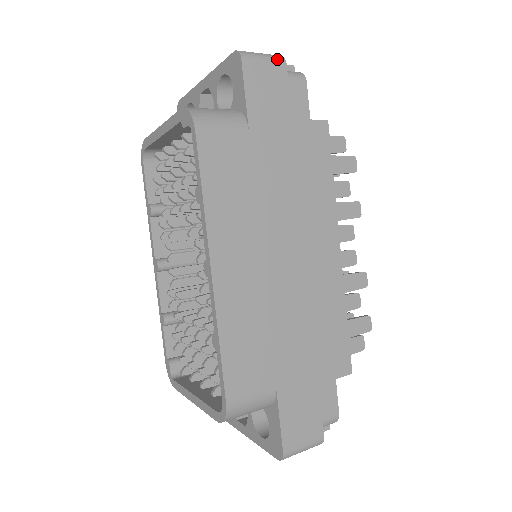
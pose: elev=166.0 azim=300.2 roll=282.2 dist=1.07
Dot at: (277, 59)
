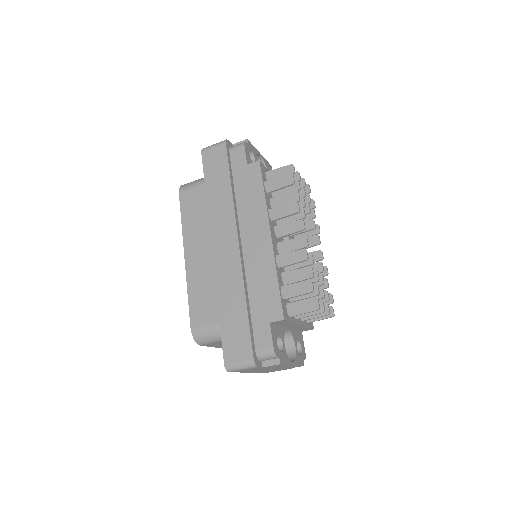
Dot at: (221, 143)
